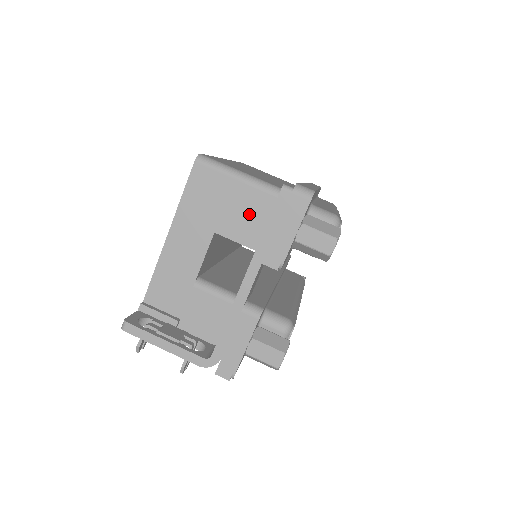
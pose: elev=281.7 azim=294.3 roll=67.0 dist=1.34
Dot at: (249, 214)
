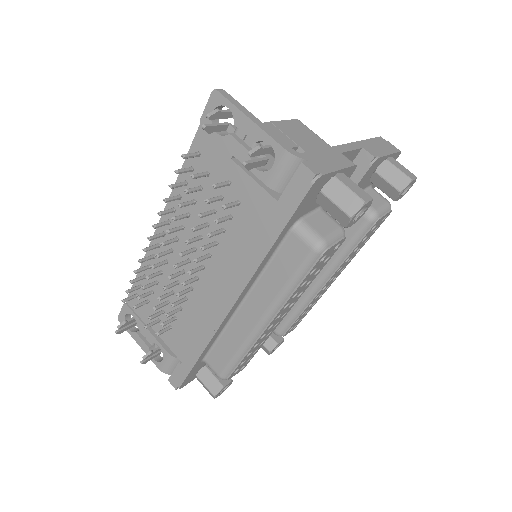
Dot at: occluded
